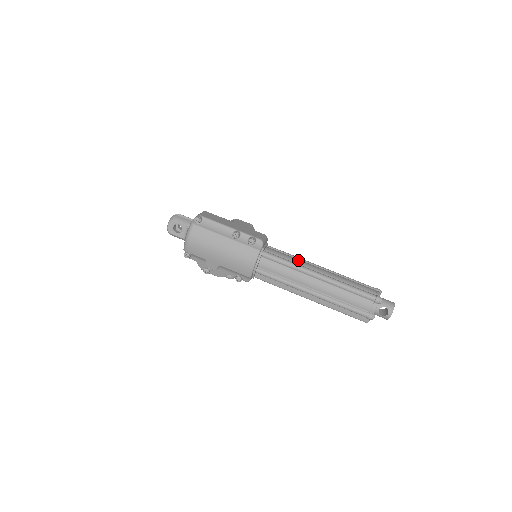
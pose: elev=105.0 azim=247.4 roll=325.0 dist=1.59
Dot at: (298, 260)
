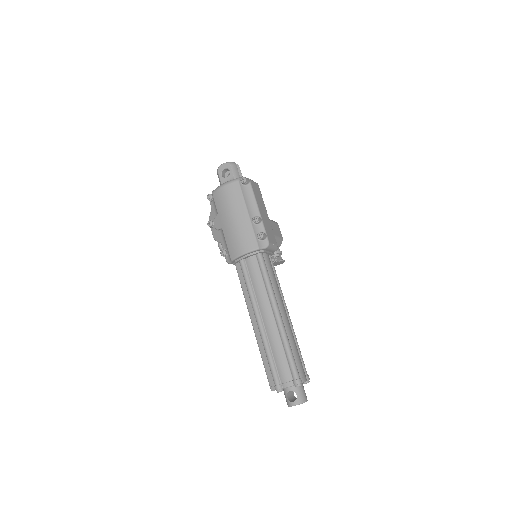
Dot at: (278, 288)
